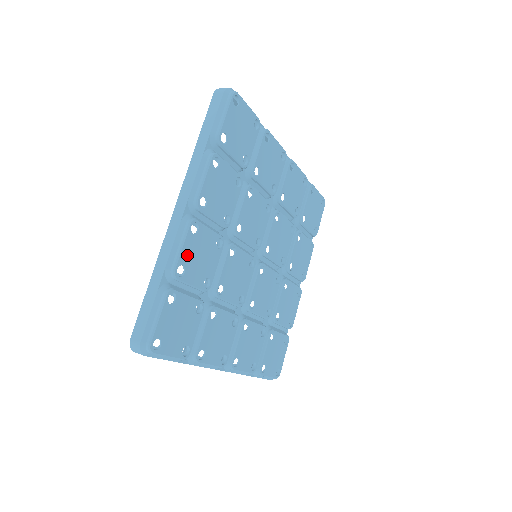
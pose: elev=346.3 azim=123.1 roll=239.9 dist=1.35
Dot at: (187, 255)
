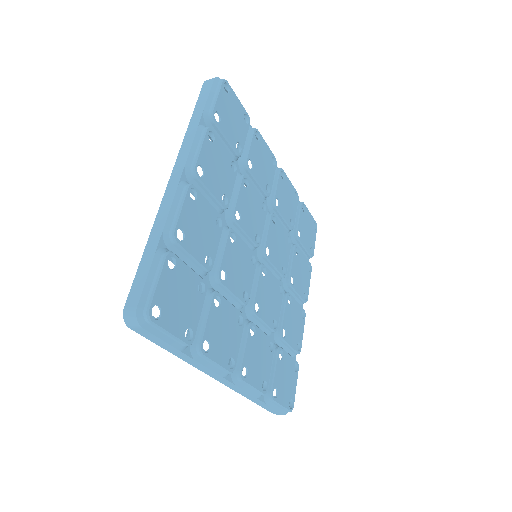
Dot at: (186, 220)
